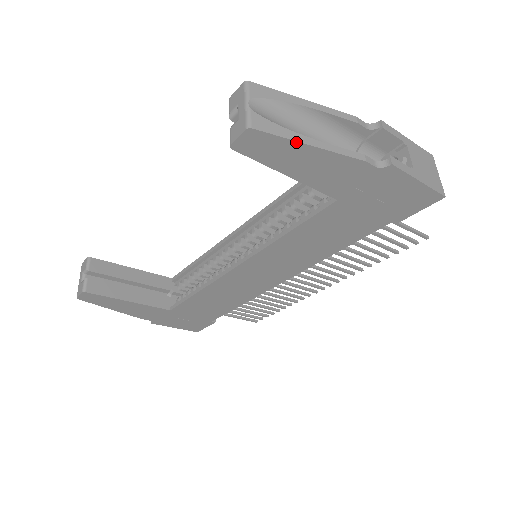
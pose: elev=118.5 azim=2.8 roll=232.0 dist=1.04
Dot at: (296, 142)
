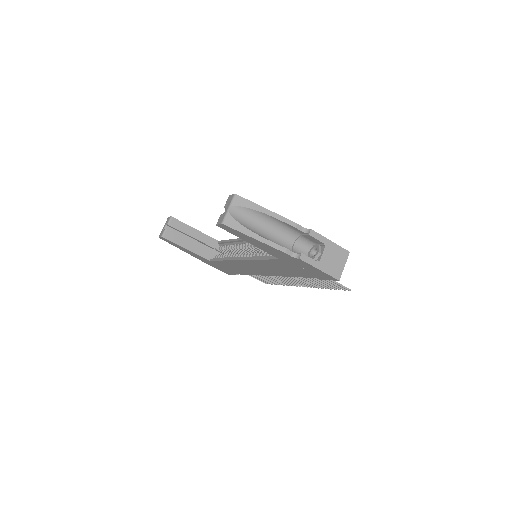
Dot at: (246, 235)
